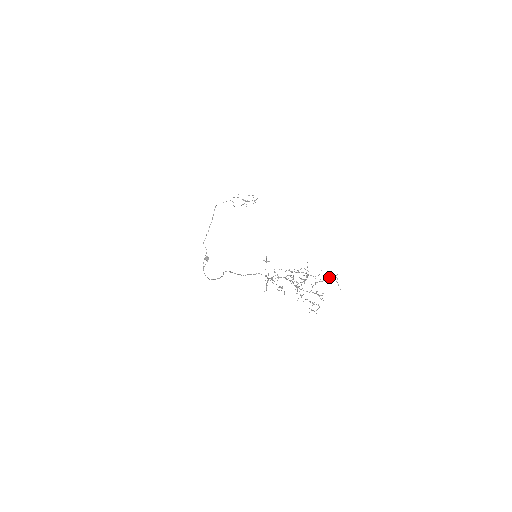
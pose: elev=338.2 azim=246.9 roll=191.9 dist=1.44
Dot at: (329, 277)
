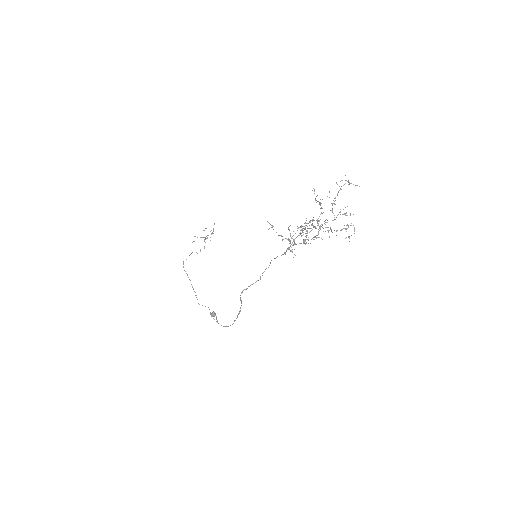
Dot at: occluded
